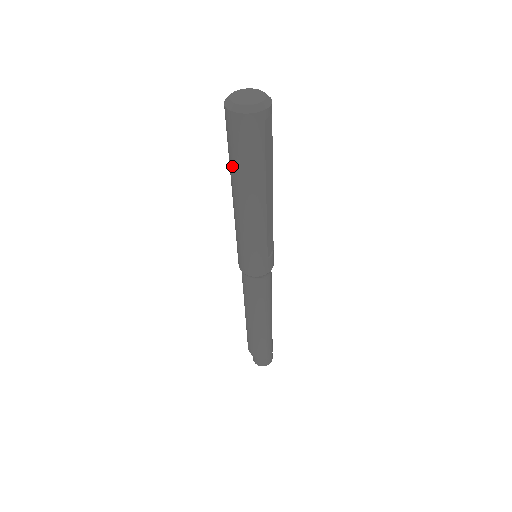
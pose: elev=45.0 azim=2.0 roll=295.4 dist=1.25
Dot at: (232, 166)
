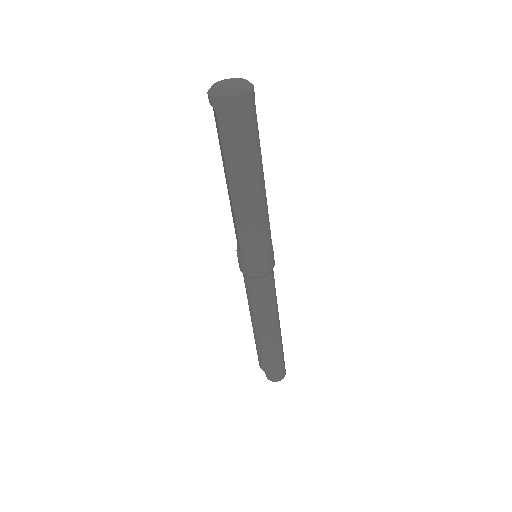
Dot at: (231, 159)
